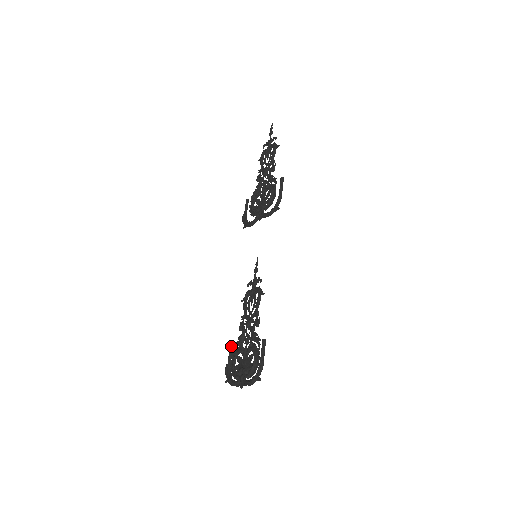
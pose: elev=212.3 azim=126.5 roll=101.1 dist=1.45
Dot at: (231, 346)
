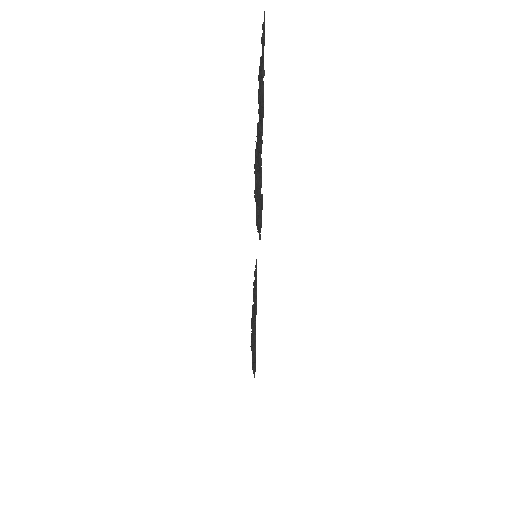
Dot at: (252, 309)
